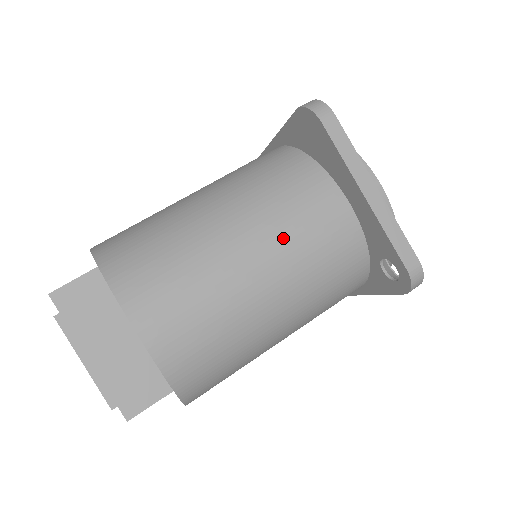
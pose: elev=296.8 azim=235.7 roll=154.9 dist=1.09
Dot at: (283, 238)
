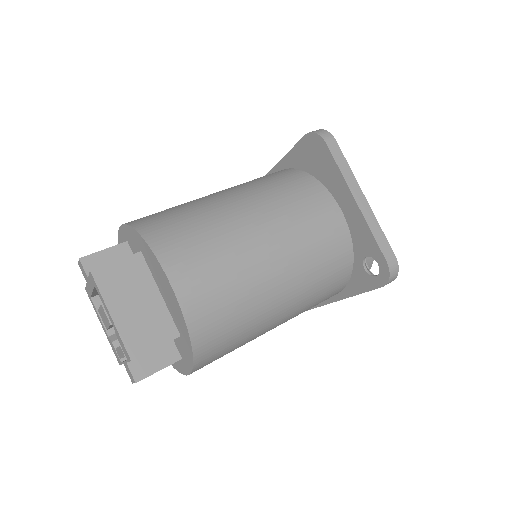
Dot at: (291, 228)
